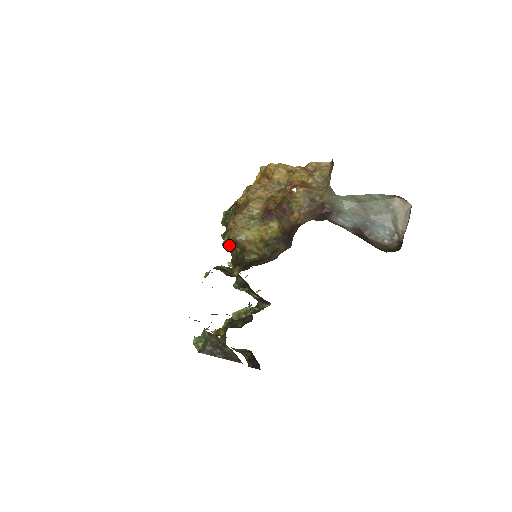
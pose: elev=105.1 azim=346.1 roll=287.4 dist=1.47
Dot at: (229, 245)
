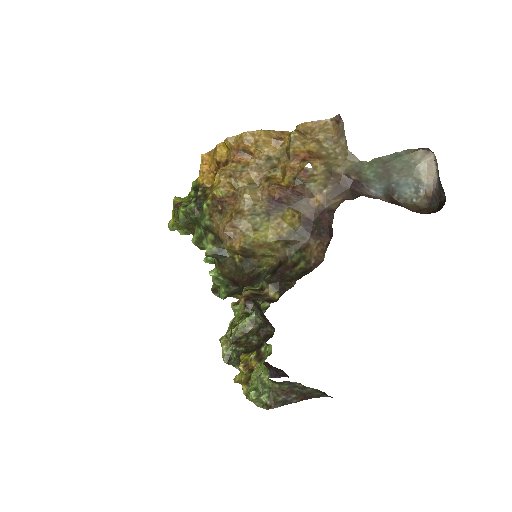
Dot at: (218, 254)
